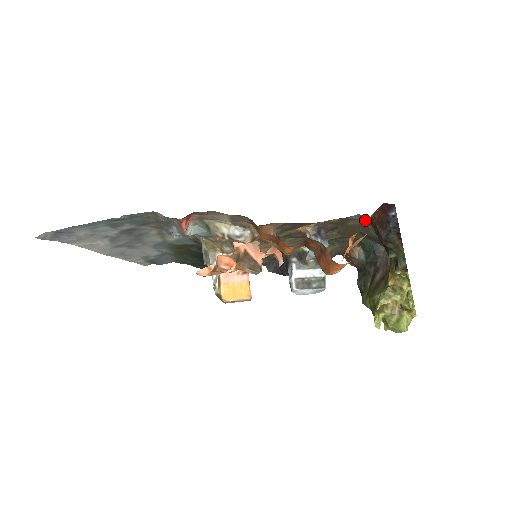
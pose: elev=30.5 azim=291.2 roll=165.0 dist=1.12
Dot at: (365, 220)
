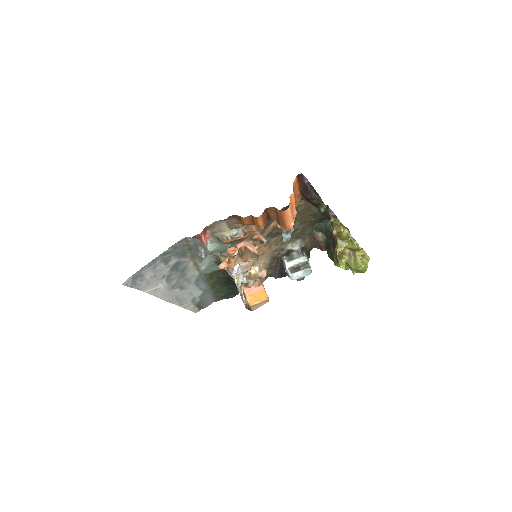
Dot at: (306, 203)
